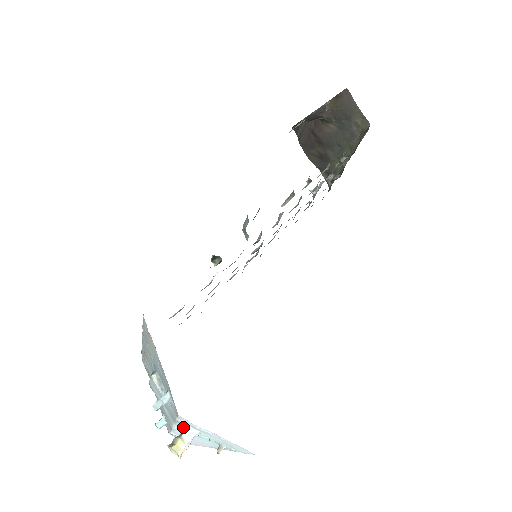
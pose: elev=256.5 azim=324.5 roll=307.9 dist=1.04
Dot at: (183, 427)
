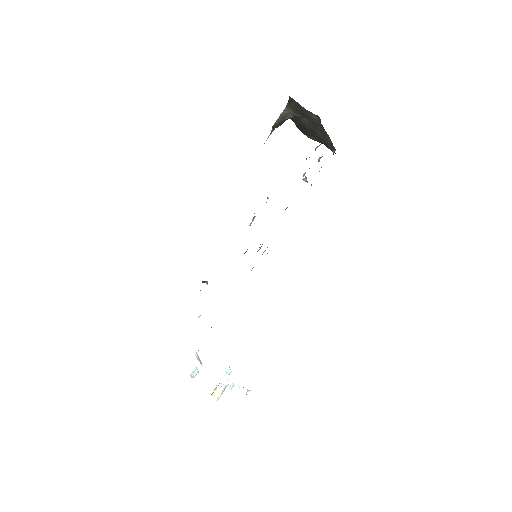
Dot at: occluded
